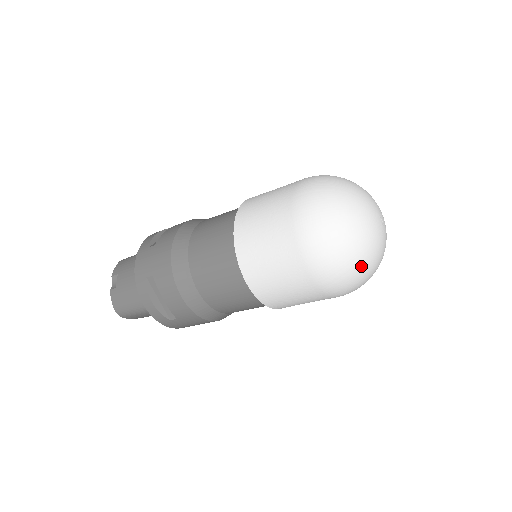
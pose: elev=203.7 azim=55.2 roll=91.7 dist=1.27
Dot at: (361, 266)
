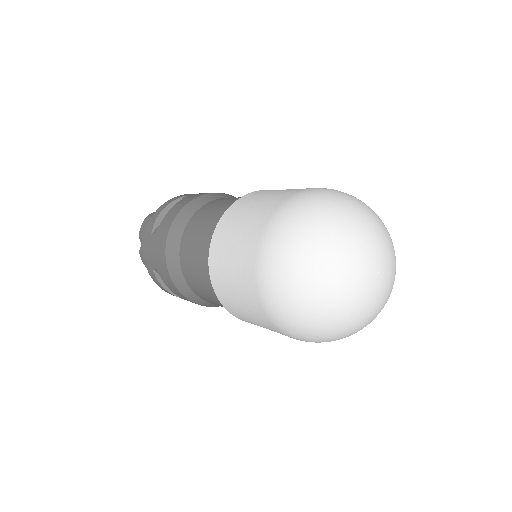
Dot at: (343, 332)
